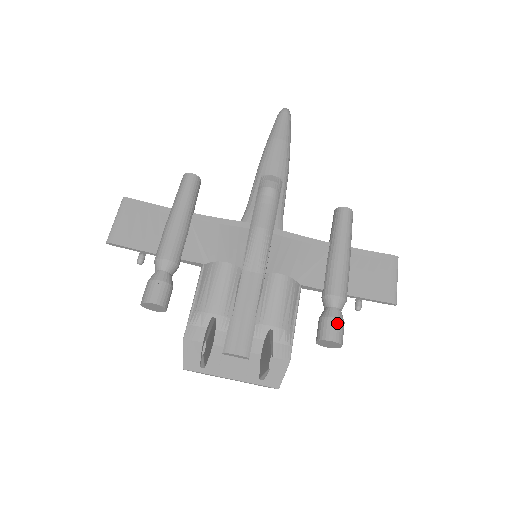
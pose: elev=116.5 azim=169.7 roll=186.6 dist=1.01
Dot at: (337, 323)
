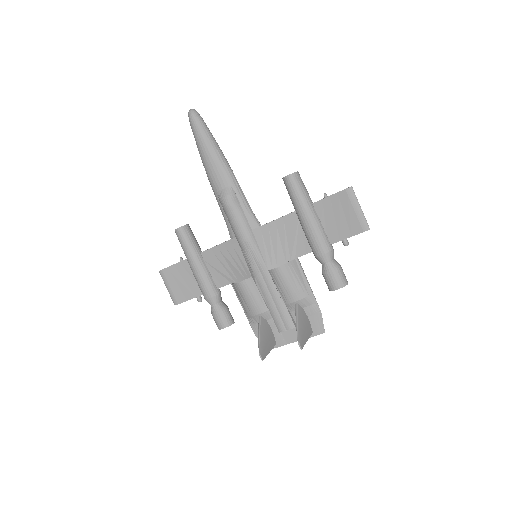
Dot at: (333, 275)
